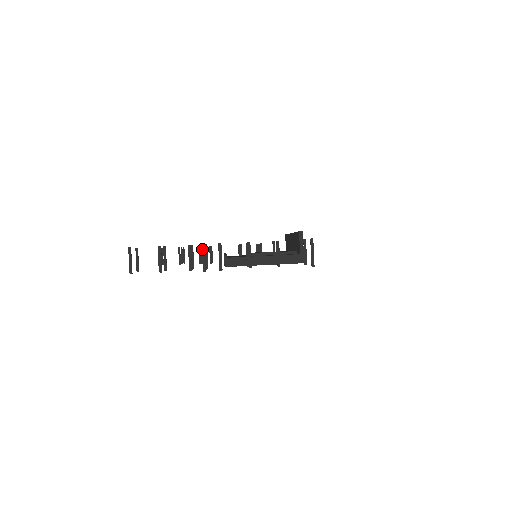
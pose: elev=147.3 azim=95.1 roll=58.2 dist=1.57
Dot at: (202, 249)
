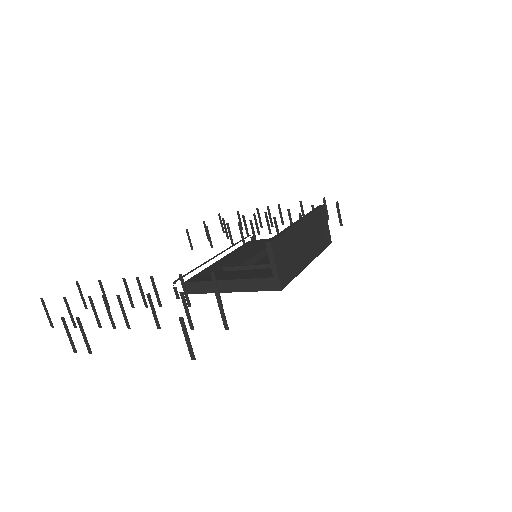
Dot at: (64, 325)
